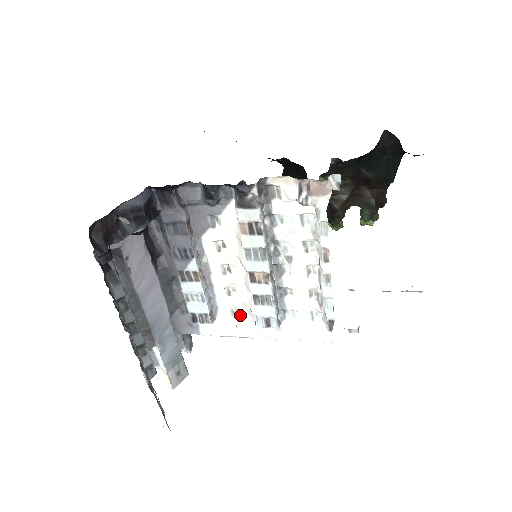
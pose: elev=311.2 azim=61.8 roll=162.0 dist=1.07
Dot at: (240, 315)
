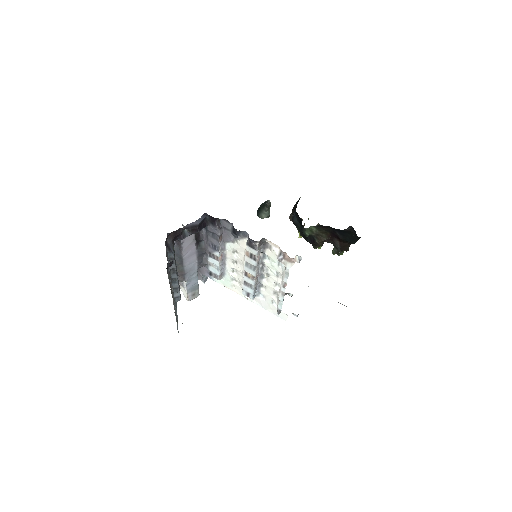
Dot at: (236, 282)
